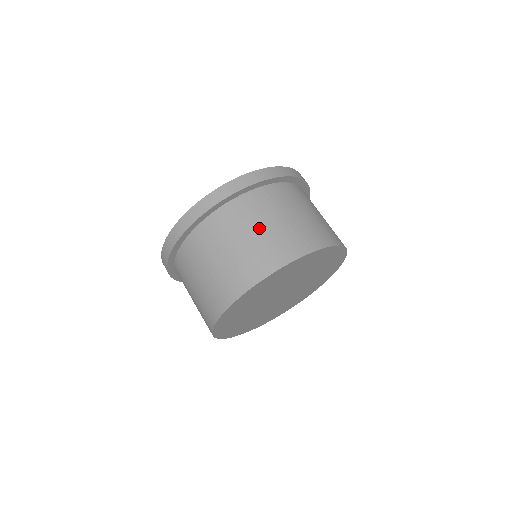
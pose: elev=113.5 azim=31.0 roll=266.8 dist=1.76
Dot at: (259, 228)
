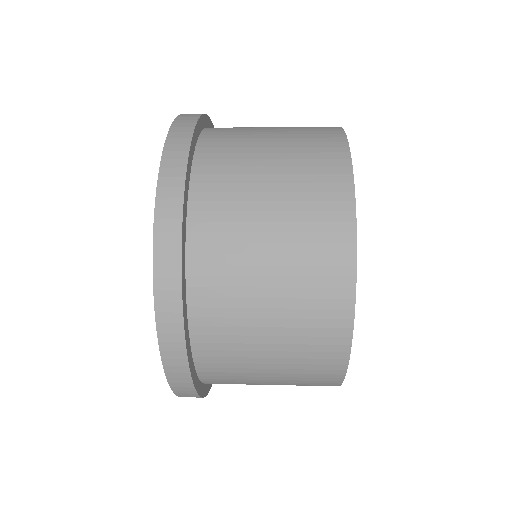
Dot at: (268, 130)
